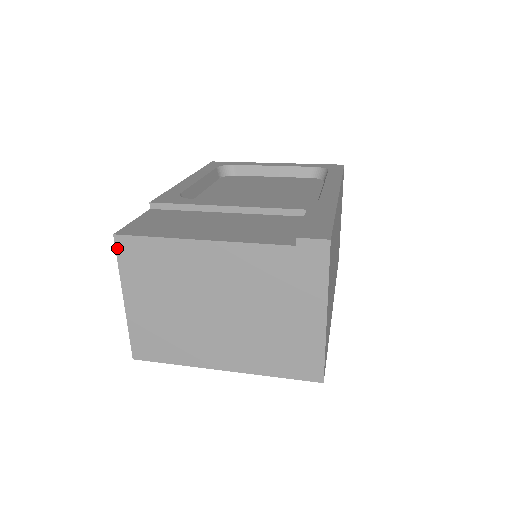
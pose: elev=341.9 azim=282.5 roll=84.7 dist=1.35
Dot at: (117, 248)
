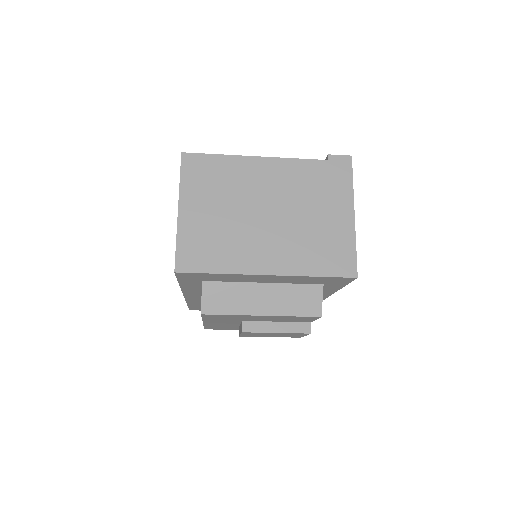
Dot at: (182, 163)
